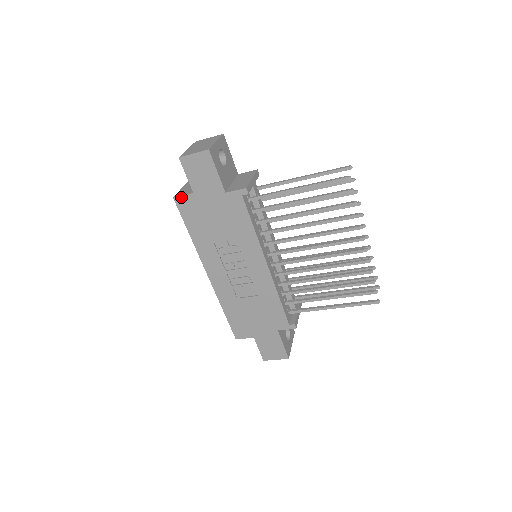
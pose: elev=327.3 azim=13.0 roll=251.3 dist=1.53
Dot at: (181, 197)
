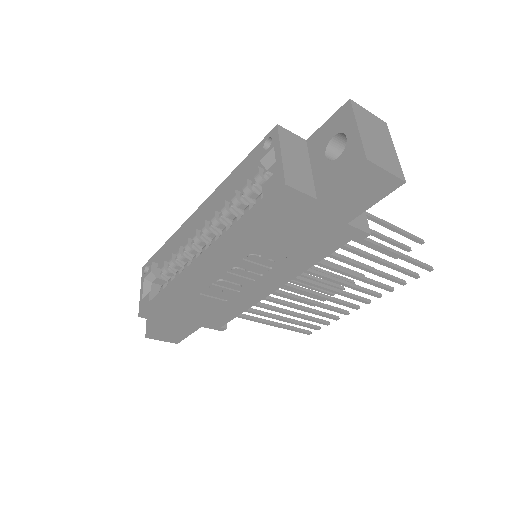
Dot at: (296, 191)
